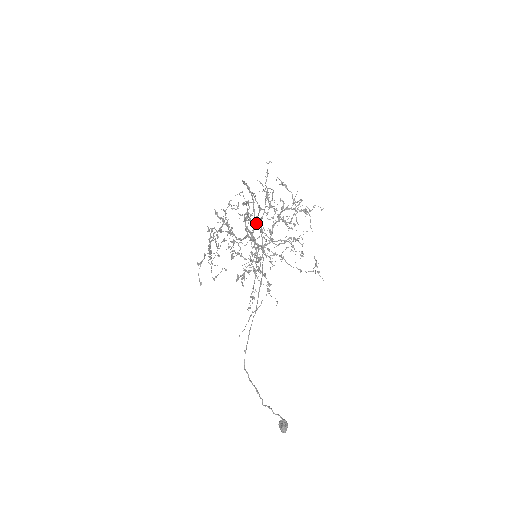
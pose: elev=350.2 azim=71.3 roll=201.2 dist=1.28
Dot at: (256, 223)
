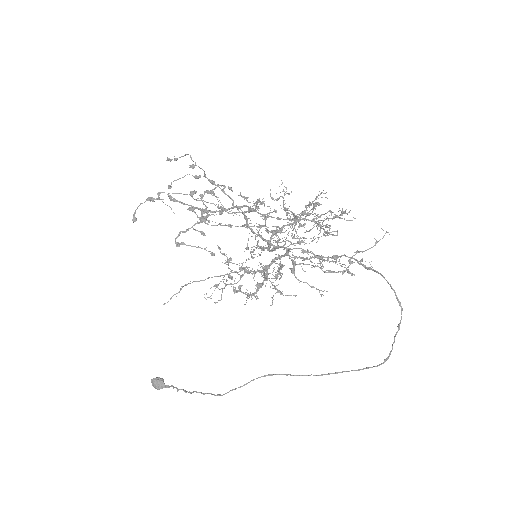
Dot at: occluded
